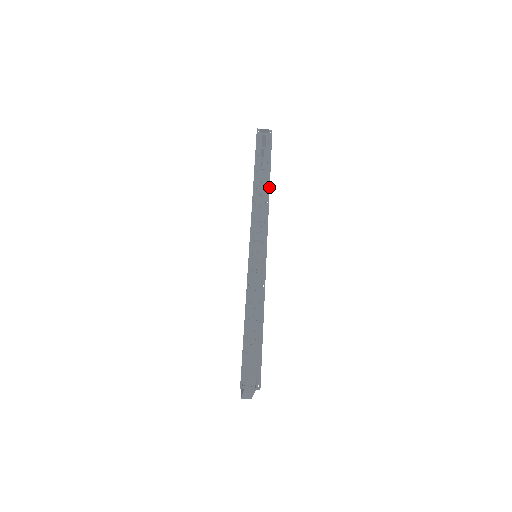
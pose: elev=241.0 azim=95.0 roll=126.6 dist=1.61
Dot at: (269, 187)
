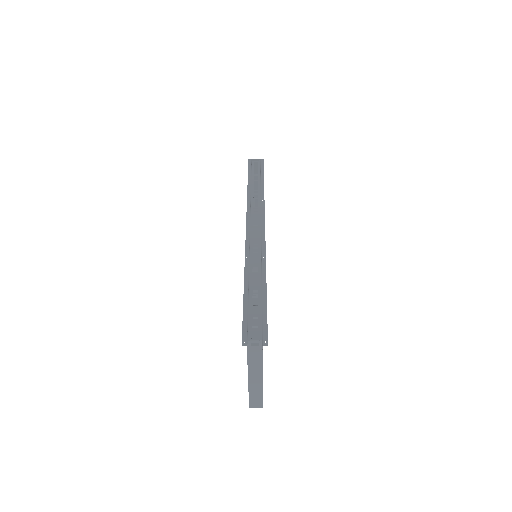
Dot at: (263, 191)
